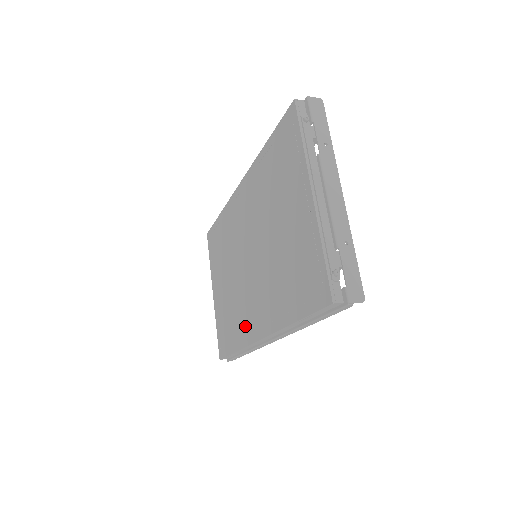
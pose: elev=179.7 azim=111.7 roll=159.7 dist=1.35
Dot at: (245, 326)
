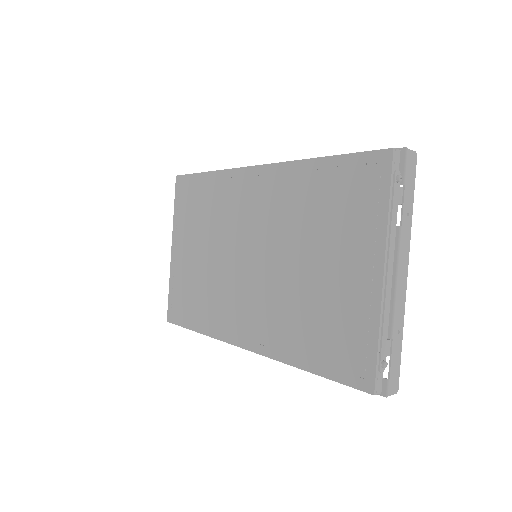
Dot at: (222, 320)
